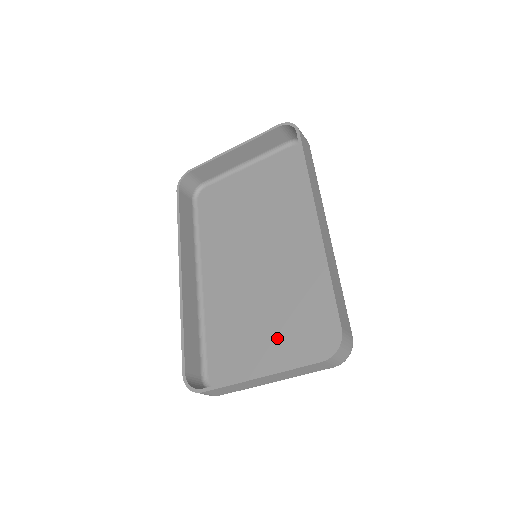
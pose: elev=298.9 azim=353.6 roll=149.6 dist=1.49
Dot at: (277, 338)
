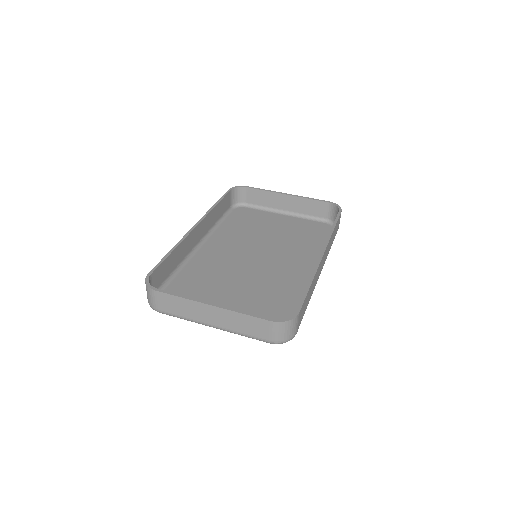
Dot at: (235, 306)
